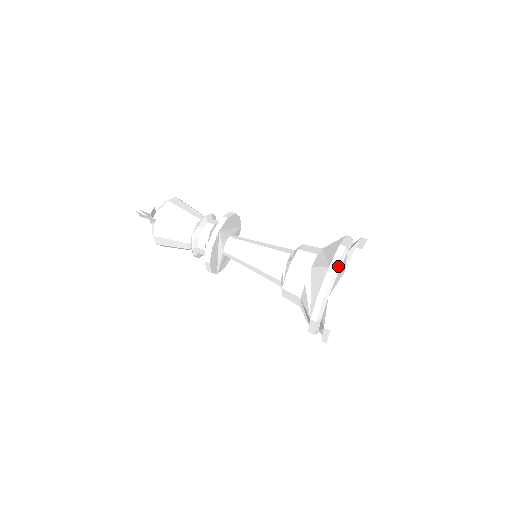
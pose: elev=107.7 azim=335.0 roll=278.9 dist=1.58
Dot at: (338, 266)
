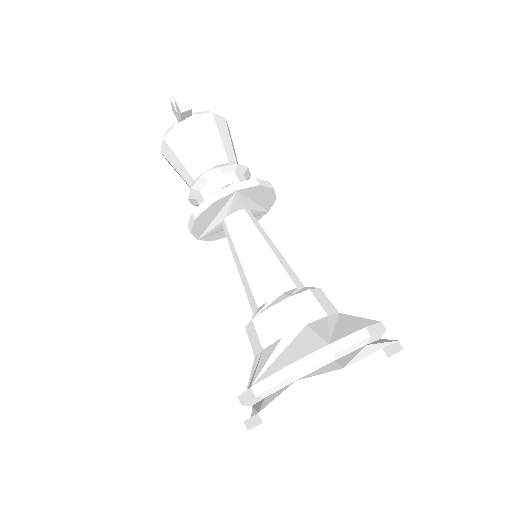
Dot at: (341, 353)
